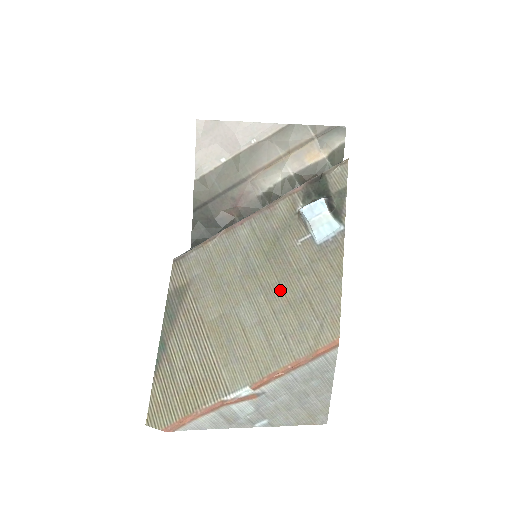
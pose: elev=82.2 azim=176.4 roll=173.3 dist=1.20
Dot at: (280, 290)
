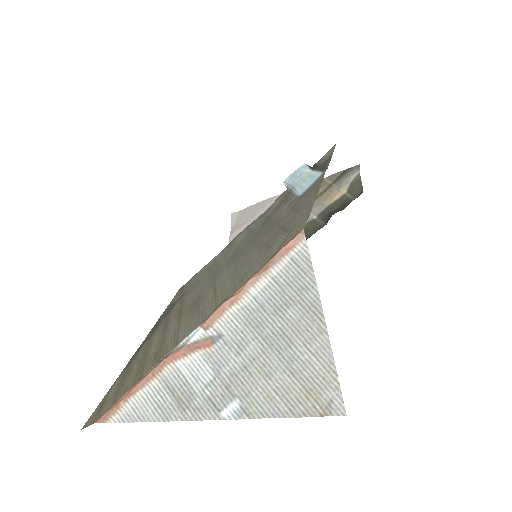
Dot at: (258, 243)
